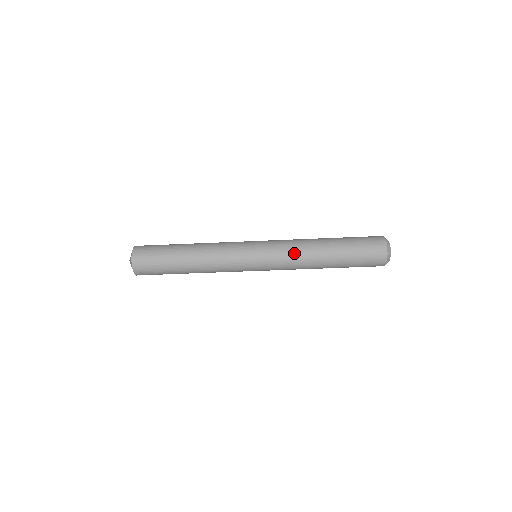
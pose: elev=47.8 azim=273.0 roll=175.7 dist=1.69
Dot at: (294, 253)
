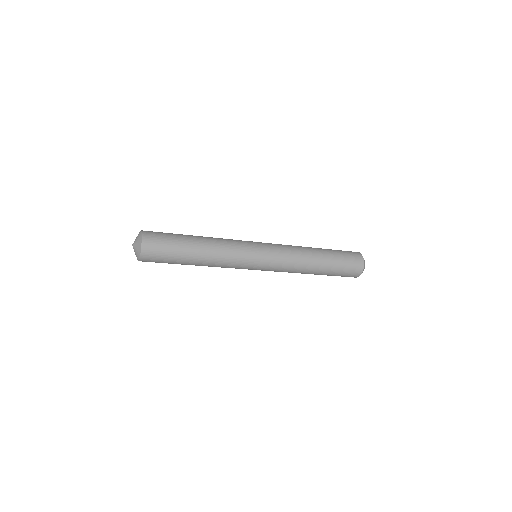
Dot at: (288, 272)
